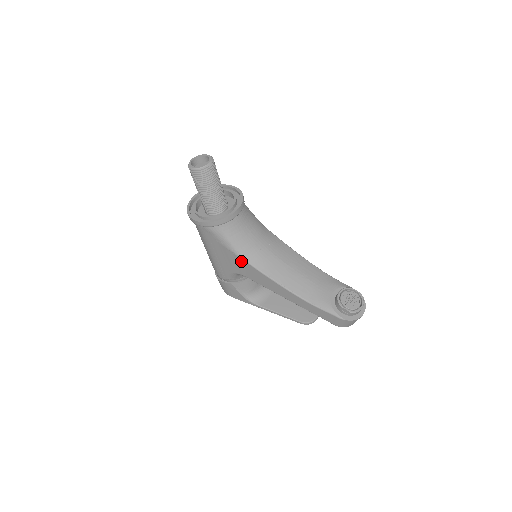
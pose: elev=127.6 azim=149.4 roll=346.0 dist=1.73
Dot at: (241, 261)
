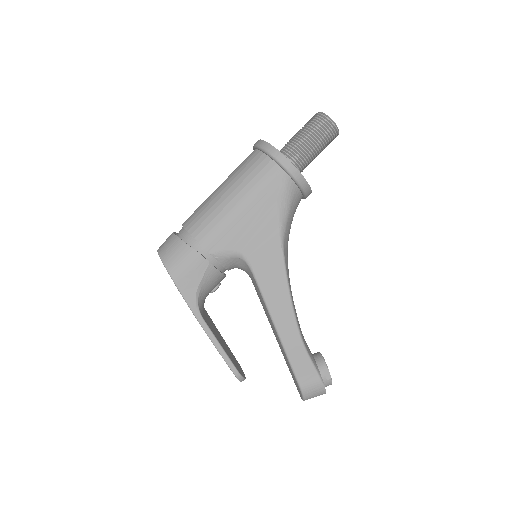
Dot at: (276, 243)
